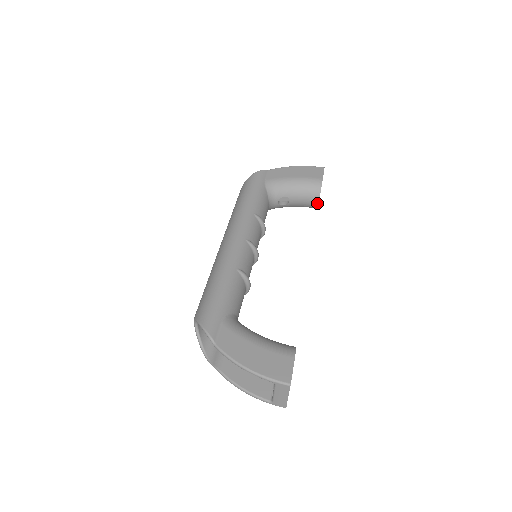
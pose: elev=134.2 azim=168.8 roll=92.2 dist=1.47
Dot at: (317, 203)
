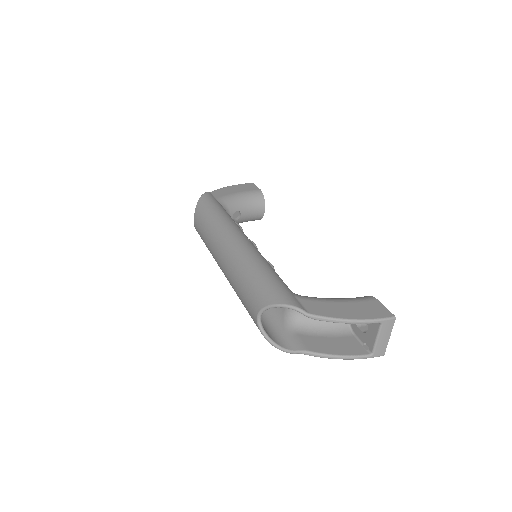
Dot at: (263, 212)
